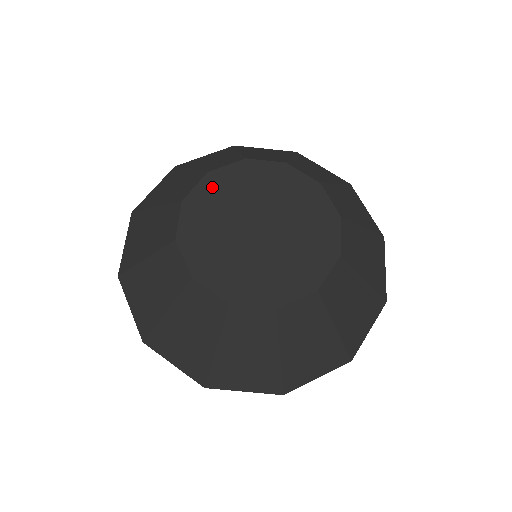
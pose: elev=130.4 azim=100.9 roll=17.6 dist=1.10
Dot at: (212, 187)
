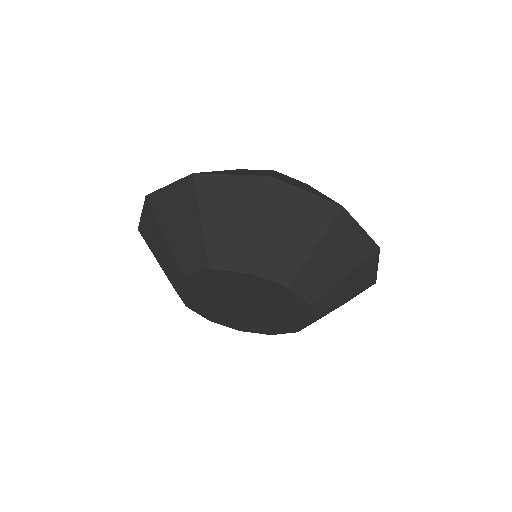
Dot at: (211, 278)
